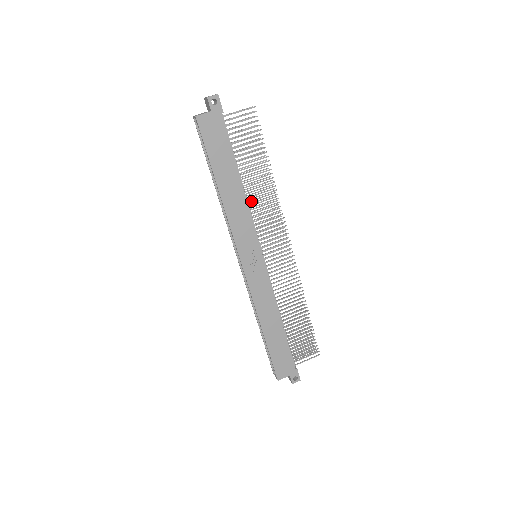
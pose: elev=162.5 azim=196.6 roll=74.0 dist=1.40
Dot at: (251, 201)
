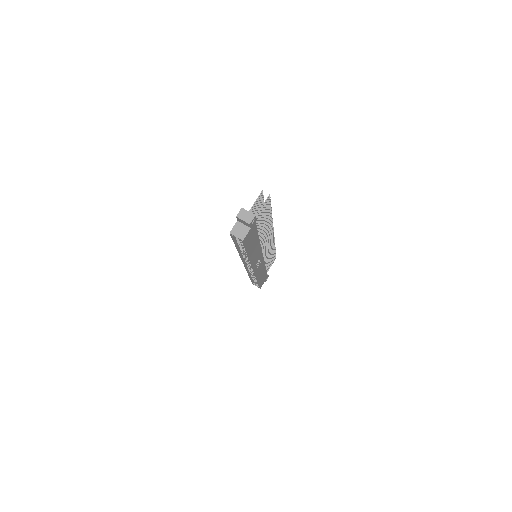
Dot at: occluded
